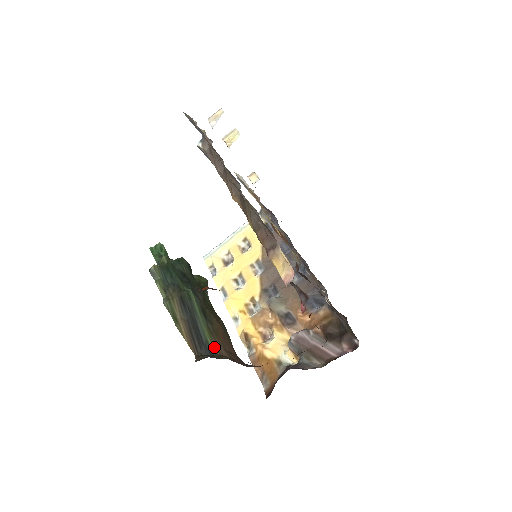
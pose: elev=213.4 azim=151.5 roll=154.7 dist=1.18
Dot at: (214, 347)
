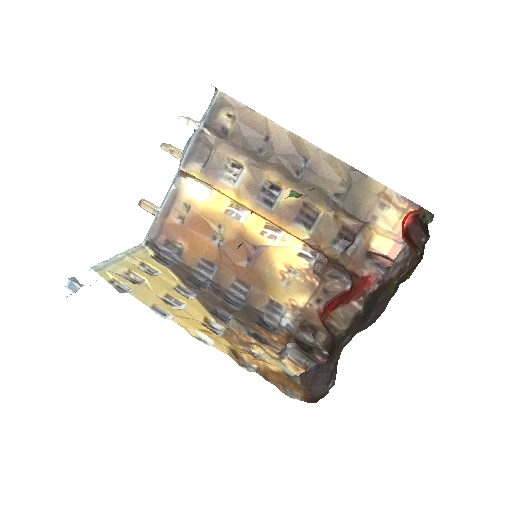
Dot at: occluded
